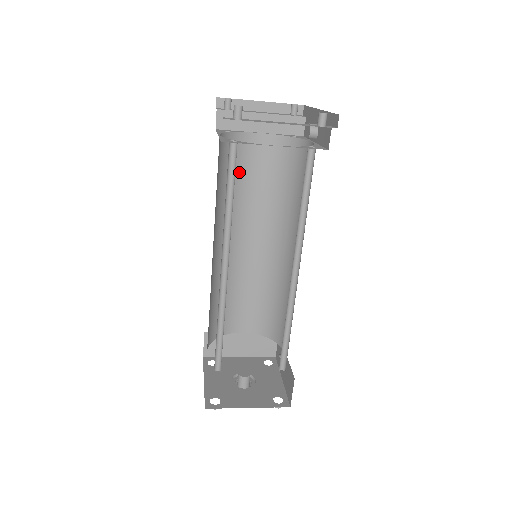
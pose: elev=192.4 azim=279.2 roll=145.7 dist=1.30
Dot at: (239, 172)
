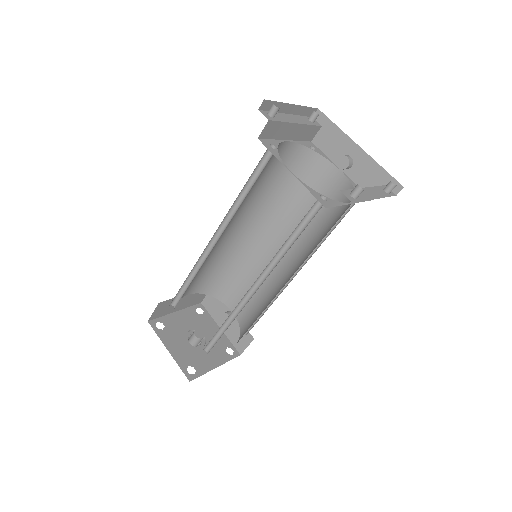
Dot at: occluded
